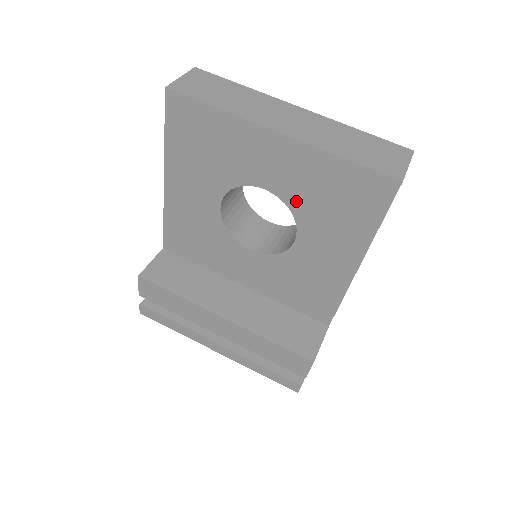
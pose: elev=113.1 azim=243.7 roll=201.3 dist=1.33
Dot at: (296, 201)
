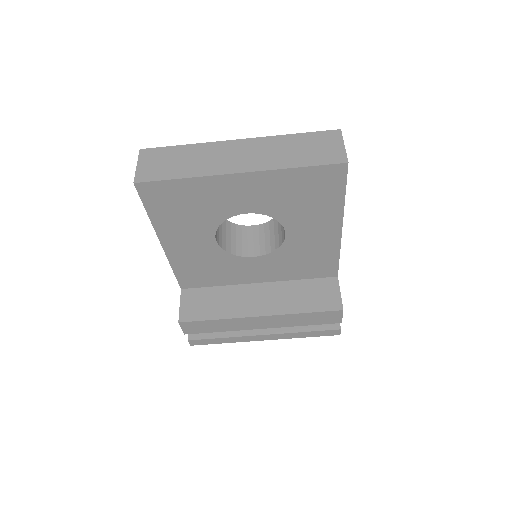
Dot at: (274, 210)
